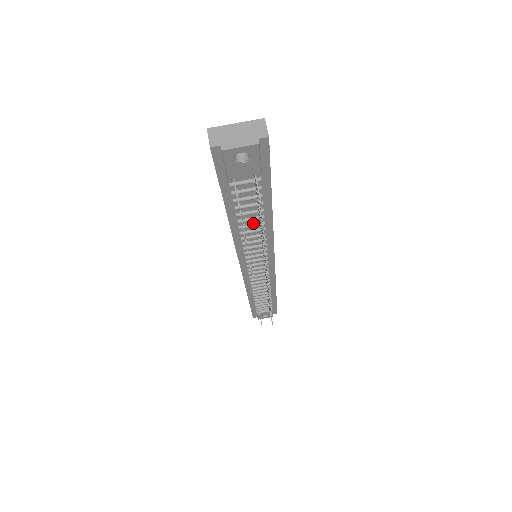
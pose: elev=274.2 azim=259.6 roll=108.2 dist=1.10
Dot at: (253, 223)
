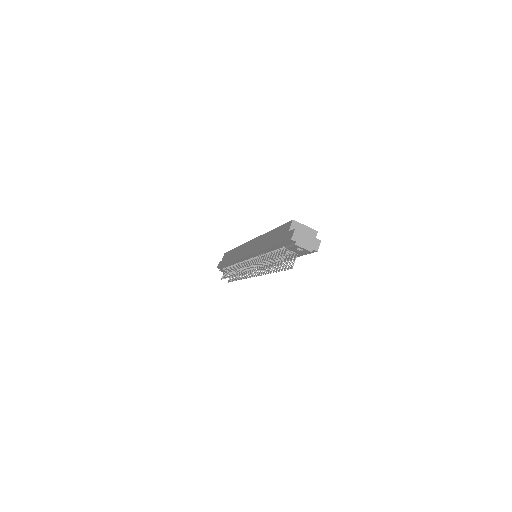
Dot at: occluded
